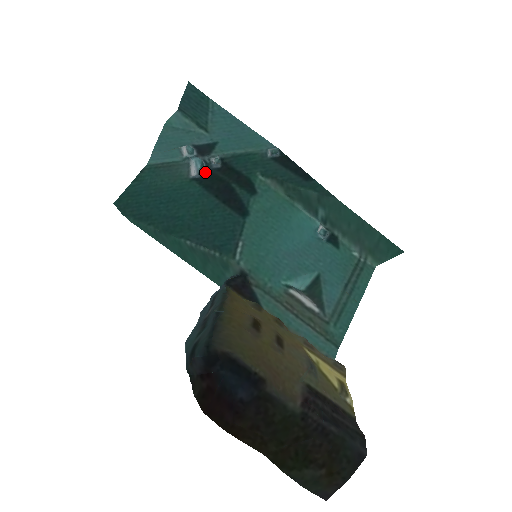
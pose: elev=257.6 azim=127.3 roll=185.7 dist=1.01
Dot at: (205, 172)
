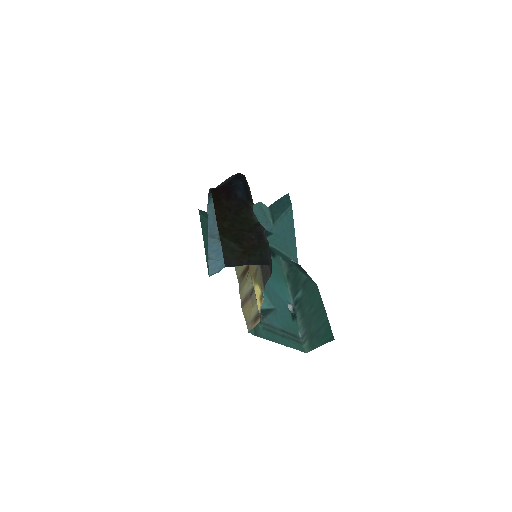
Dot at: occluded
